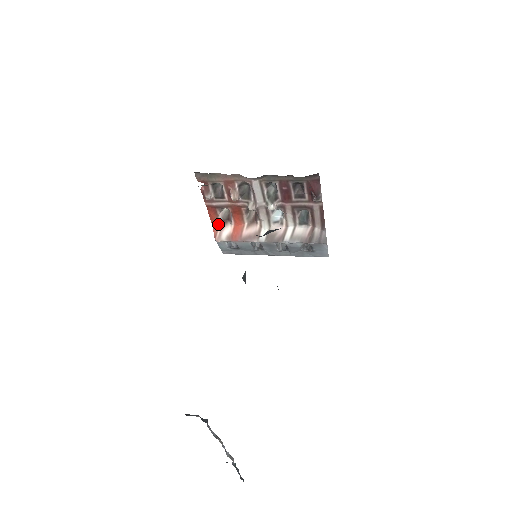
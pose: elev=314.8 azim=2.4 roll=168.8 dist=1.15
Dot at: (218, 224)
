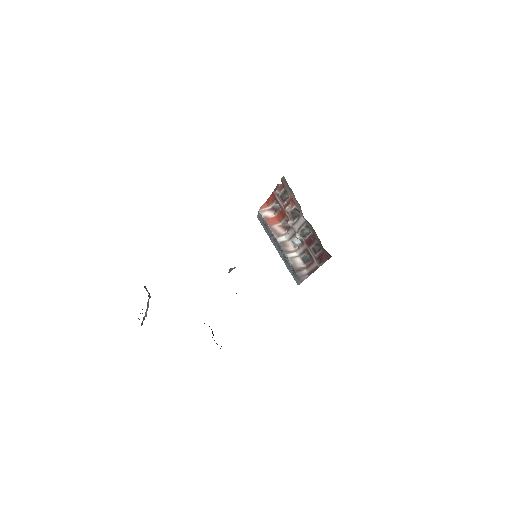
Dot at: (269, 205)
